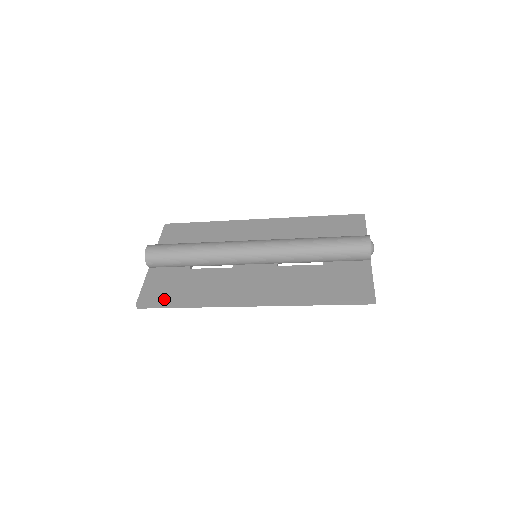
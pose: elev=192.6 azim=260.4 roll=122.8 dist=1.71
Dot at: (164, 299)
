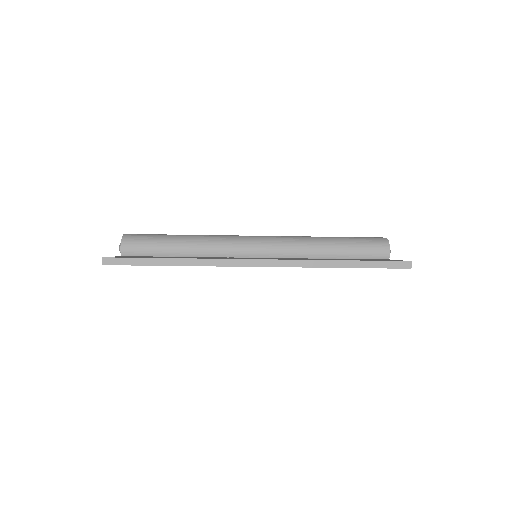
Dot at: (142, 257)
